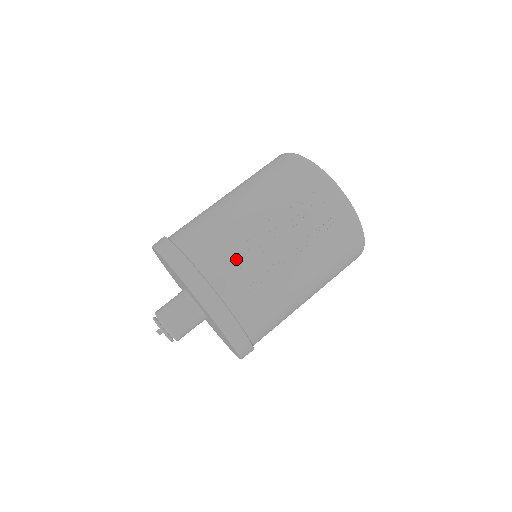
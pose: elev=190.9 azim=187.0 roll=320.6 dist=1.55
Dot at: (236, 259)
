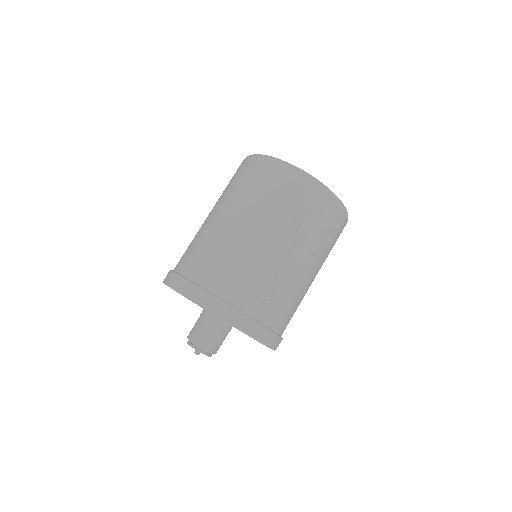
Dot at: (267, 289)
